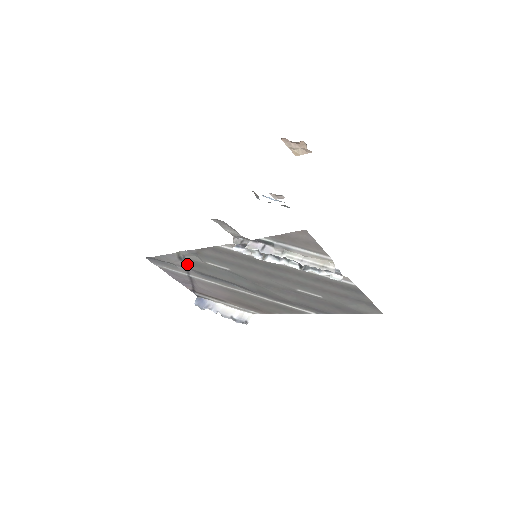
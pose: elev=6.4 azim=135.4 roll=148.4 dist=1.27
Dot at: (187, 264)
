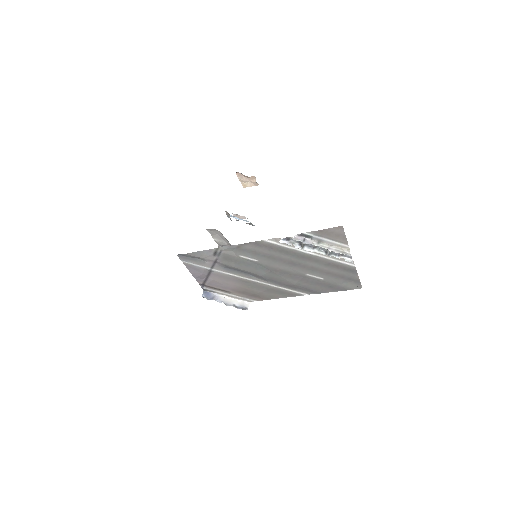
Dot at: (218, 258)
